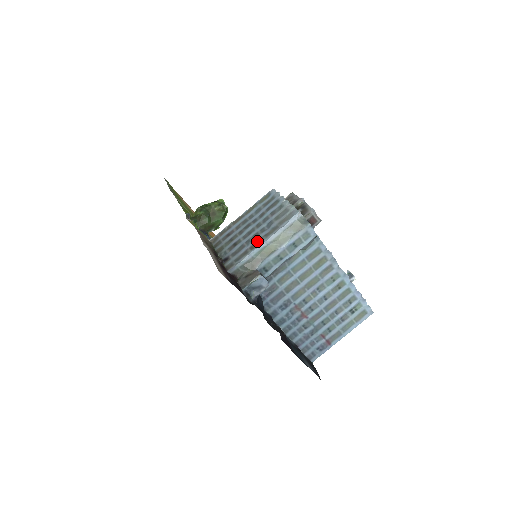
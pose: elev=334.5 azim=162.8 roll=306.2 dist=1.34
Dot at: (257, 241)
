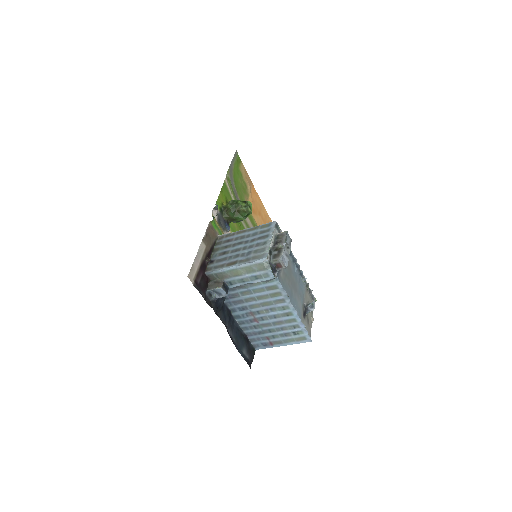
Dot at: (233, 262)
